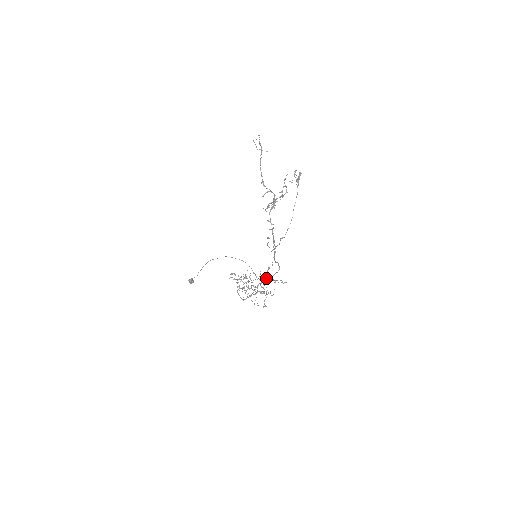
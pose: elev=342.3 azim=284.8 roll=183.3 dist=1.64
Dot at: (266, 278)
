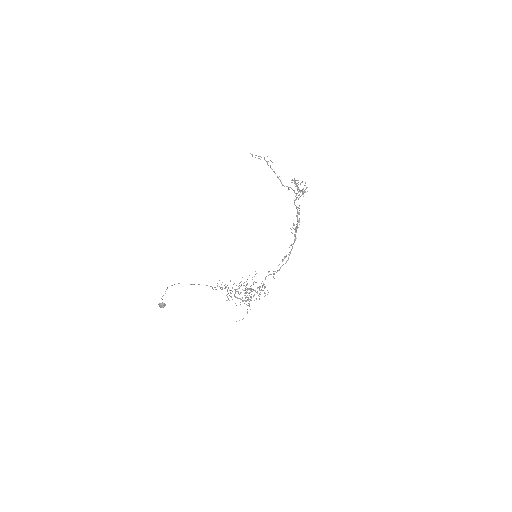
Dot at: (255, 282)
